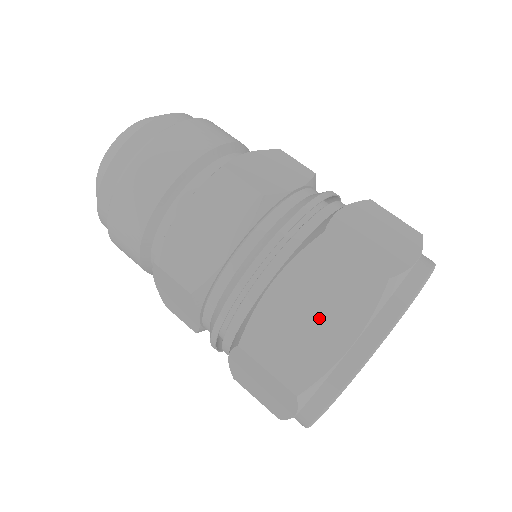
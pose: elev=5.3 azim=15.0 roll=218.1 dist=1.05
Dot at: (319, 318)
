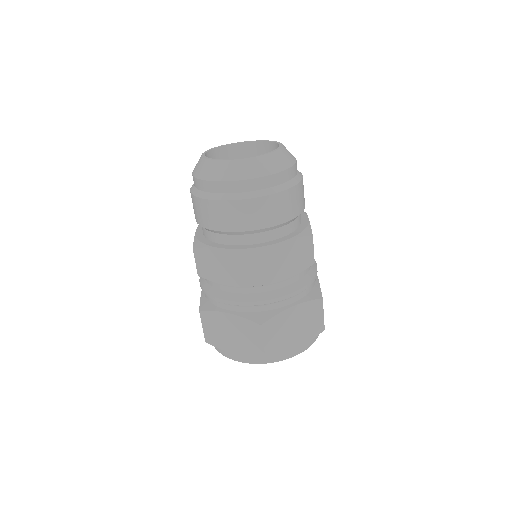
Dot at: (296, 331)
